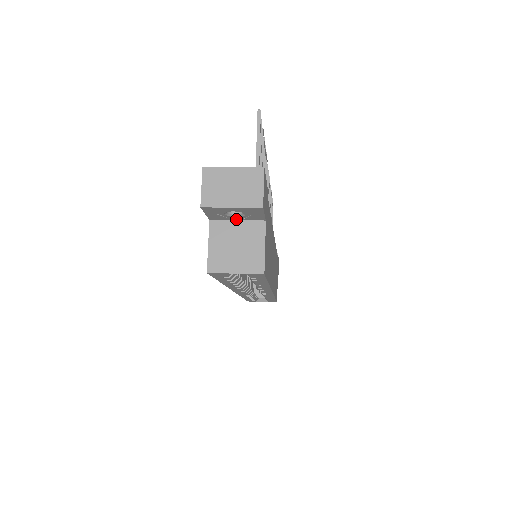
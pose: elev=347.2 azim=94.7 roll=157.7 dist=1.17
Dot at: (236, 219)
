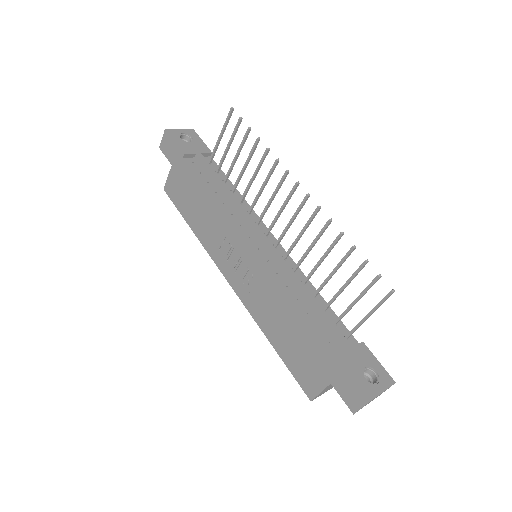
Dot at: occluded
